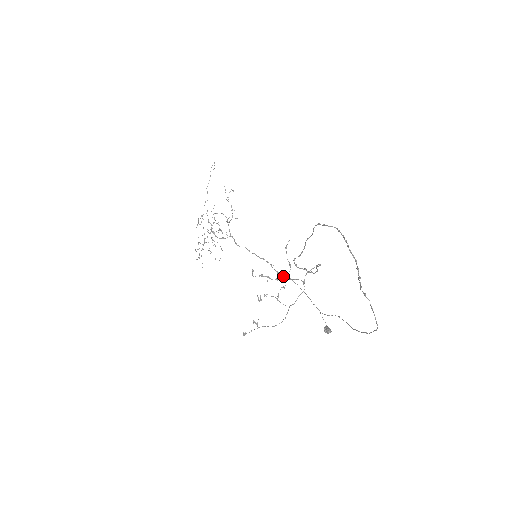
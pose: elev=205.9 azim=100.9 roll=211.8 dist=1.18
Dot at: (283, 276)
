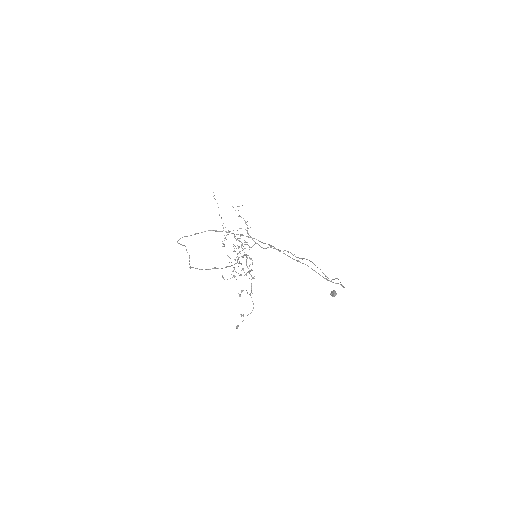
Dot at: (302, 259)
